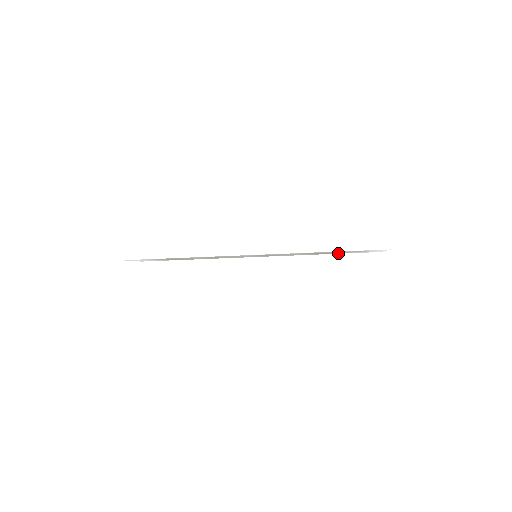
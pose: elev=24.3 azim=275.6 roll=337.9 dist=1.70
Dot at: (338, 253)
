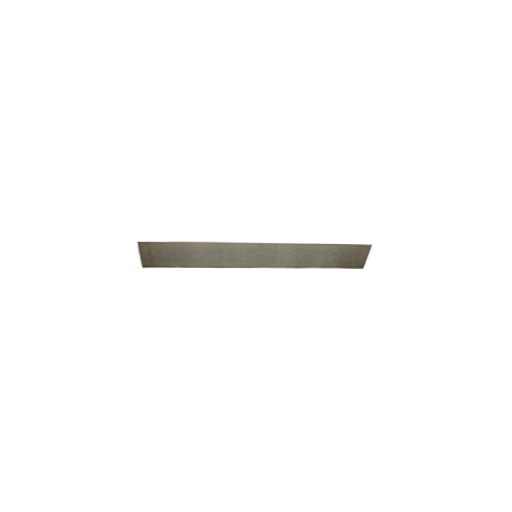
Dot at: (334, 270)
